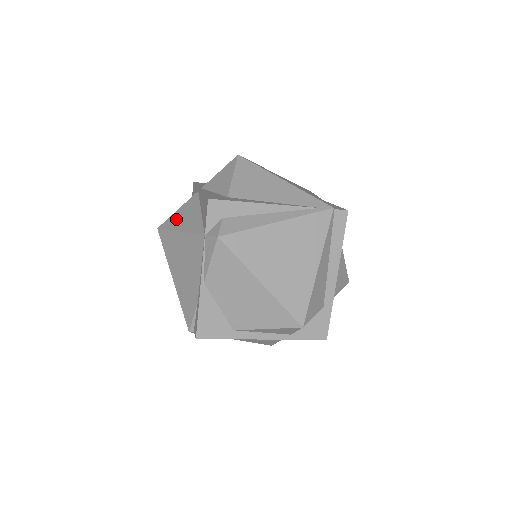
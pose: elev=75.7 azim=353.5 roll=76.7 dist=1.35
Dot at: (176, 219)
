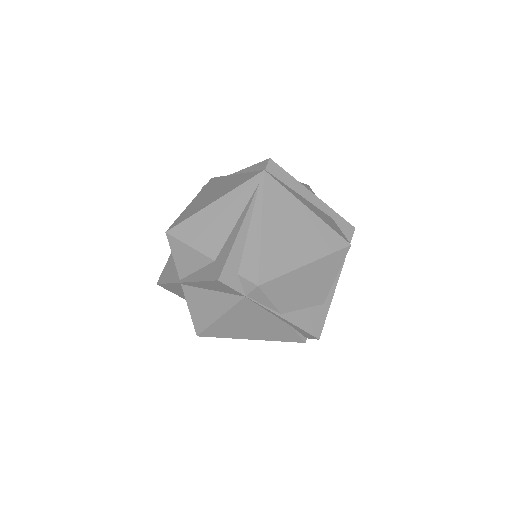
Dot at: (201, 316)
